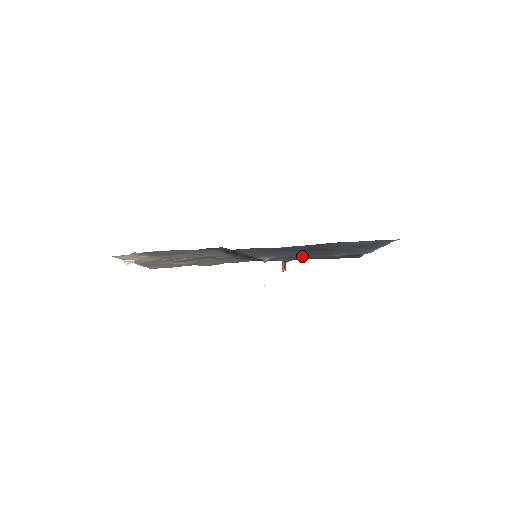
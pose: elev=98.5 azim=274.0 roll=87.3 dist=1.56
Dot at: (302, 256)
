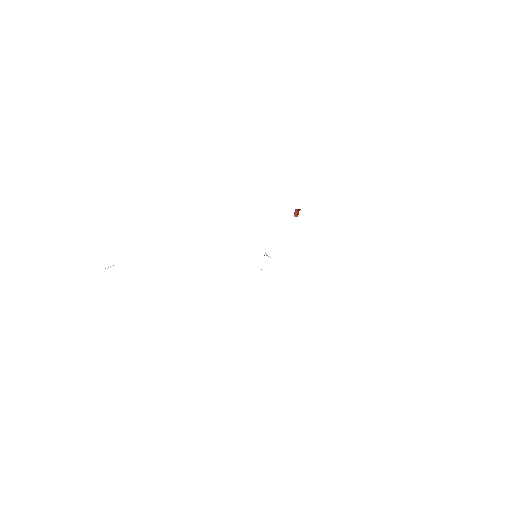
Dot at: occluded
